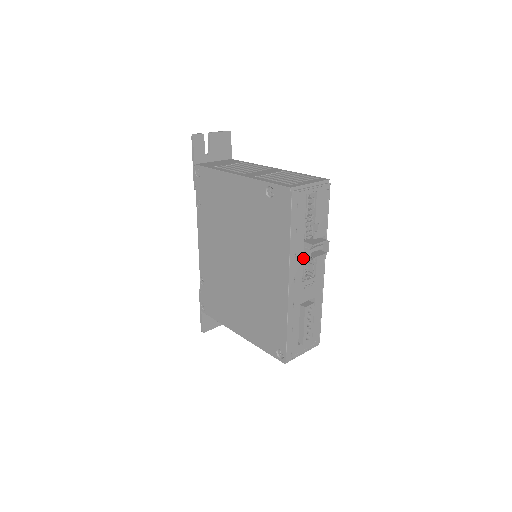
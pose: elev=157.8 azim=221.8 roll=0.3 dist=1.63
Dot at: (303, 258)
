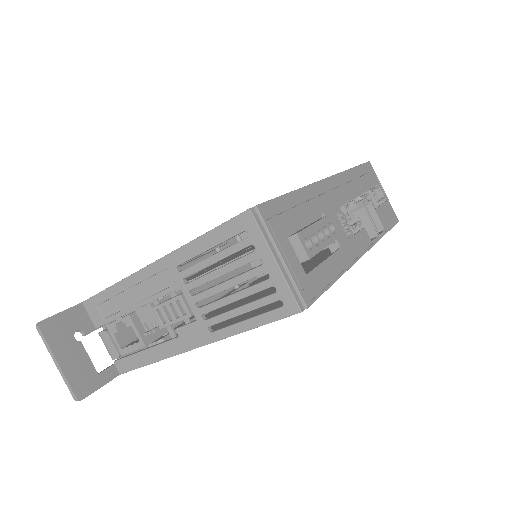
Dot at: occluded
